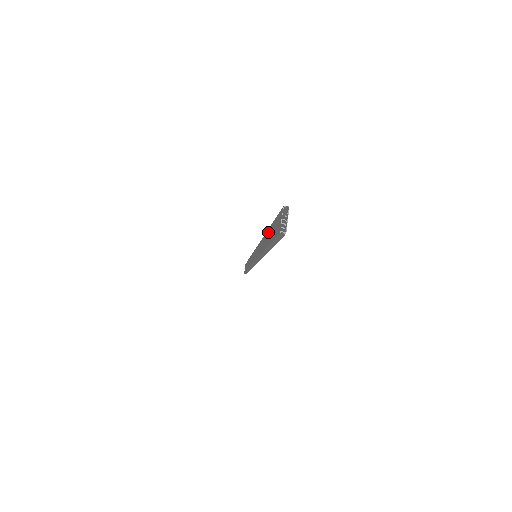
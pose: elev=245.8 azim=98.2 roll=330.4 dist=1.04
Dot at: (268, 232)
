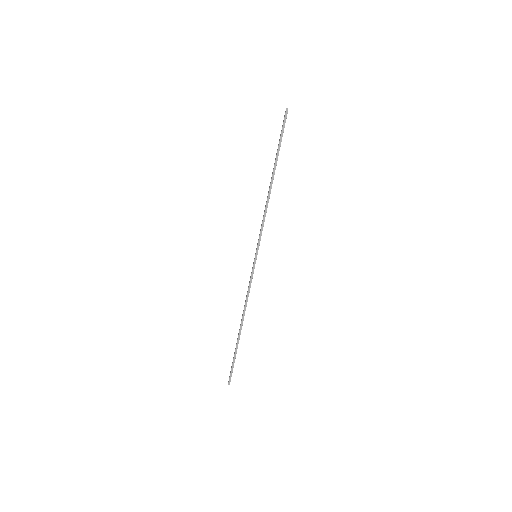
Dot at: (274, 163)
